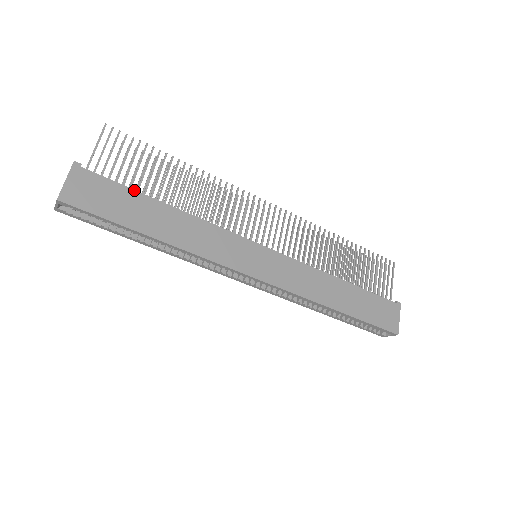
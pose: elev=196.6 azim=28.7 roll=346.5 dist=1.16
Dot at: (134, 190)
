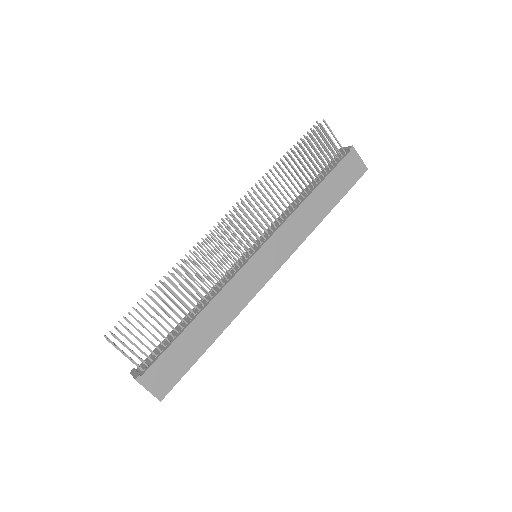
Dot at: (174, 342)
